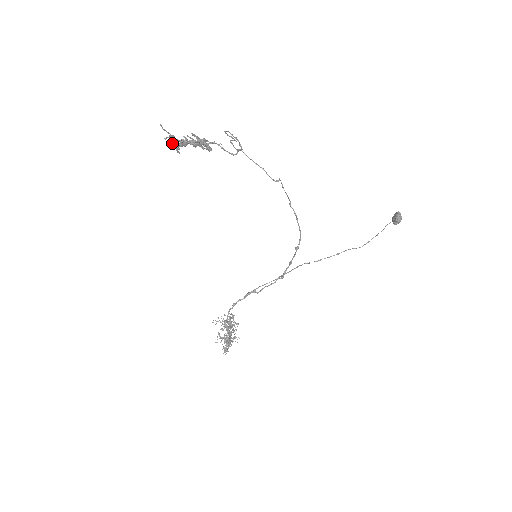
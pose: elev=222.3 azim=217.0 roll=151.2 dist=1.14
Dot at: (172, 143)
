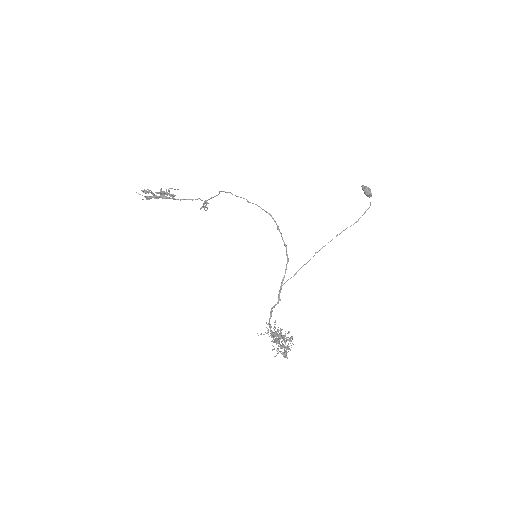
Dot at: (141, 190)
